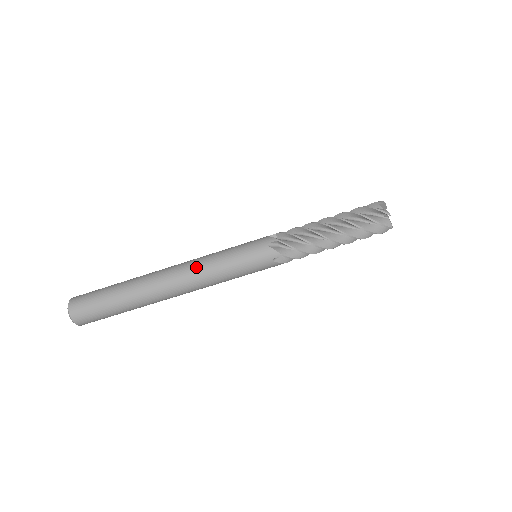
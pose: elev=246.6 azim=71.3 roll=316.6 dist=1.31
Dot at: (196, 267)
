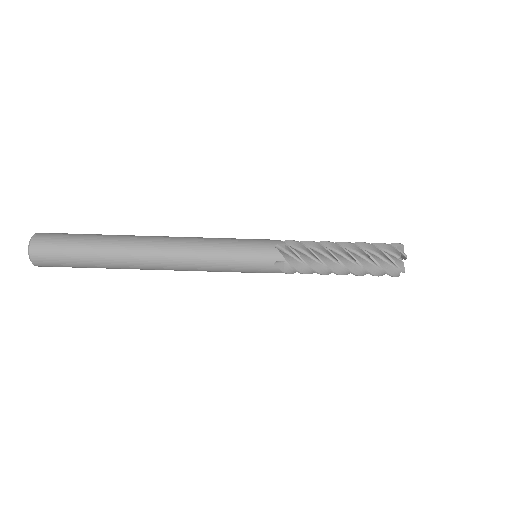
Dot at: (191, 243)
